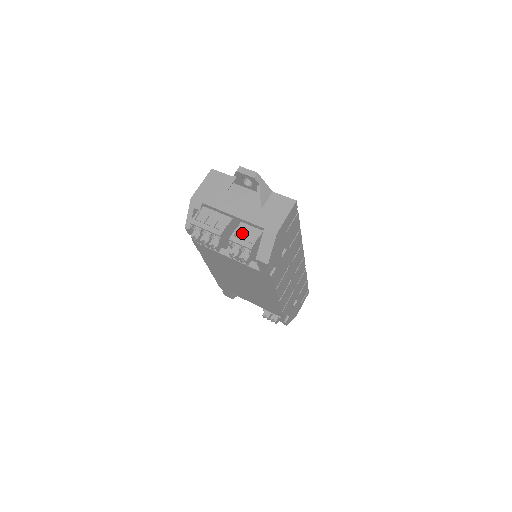
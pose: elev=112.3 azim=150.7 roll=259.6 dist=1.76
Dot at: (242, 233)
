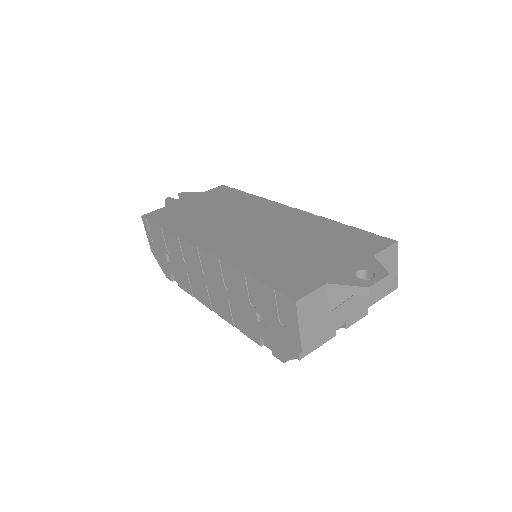
Dot at: occluded
